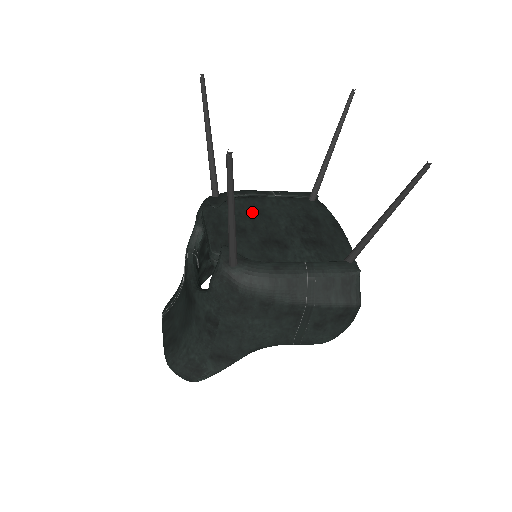
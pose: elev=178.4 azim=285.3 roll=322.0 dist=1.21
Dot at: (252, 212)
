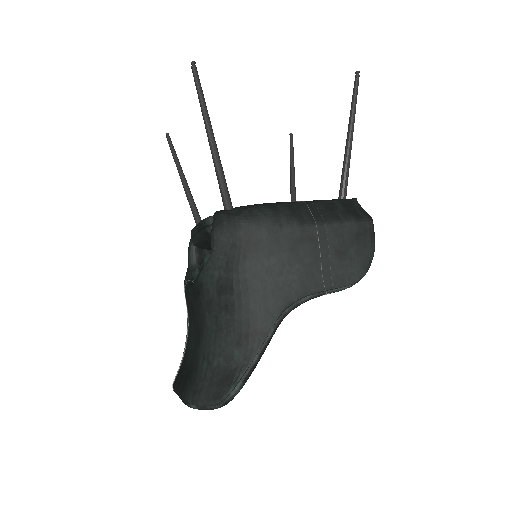
Dot at: occluded
